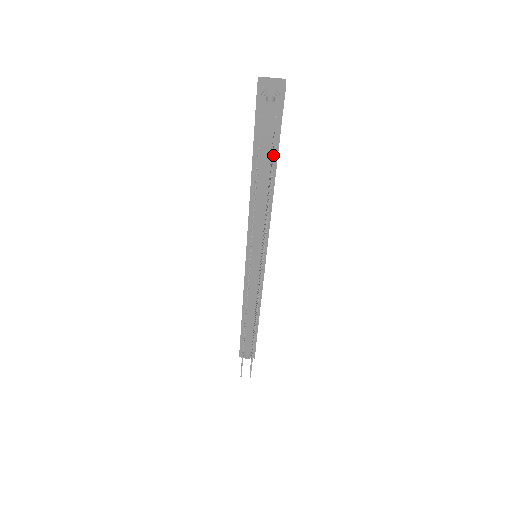
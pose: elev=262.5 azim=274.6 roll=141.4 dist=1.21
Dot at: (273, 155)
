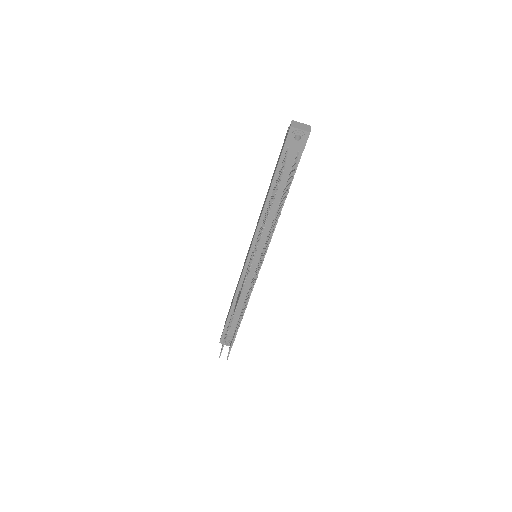
Dot at: (292, 177)
